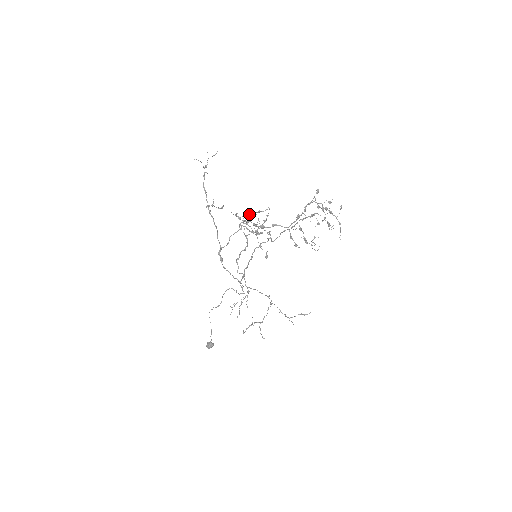
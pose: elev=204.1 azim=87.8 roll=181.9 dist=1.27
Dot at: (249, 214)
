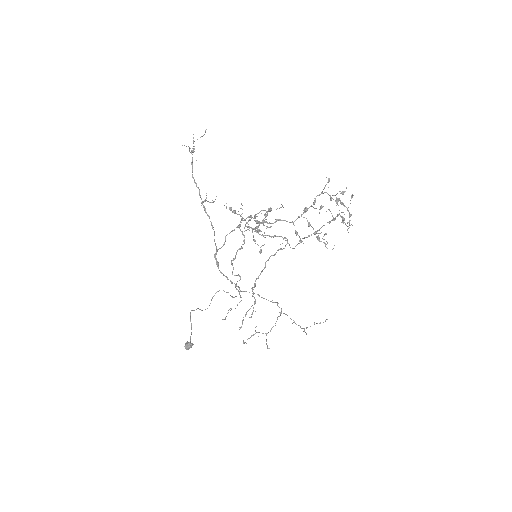
Dot at: occluded
